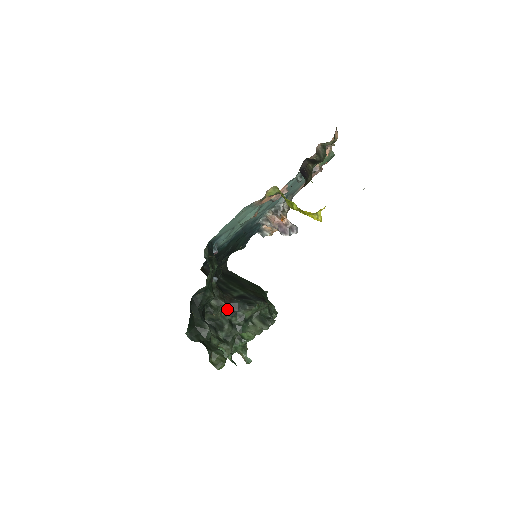
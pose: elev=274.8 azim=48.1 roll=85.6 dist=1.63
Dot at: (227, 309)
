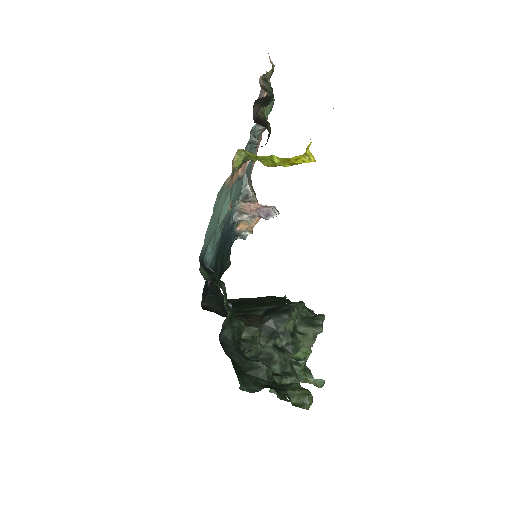
Dot at: (263, 334)
